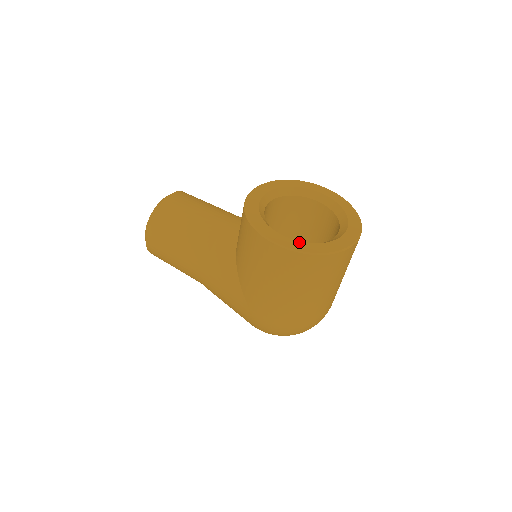
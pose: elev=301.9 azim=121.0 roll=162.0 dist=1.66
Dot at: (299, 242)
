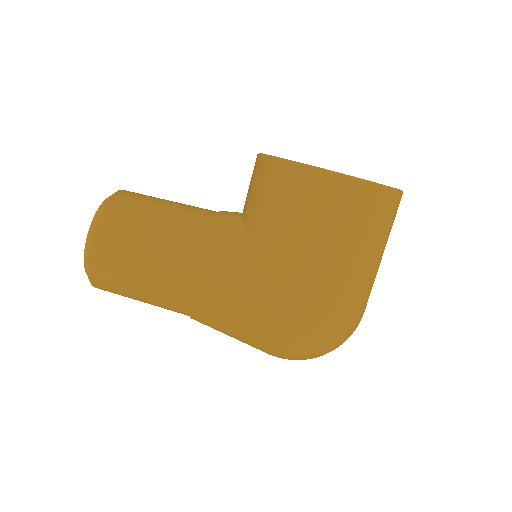
Dot at: occluded
